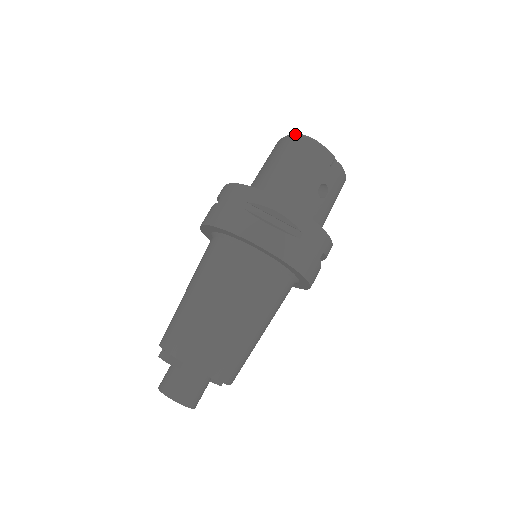
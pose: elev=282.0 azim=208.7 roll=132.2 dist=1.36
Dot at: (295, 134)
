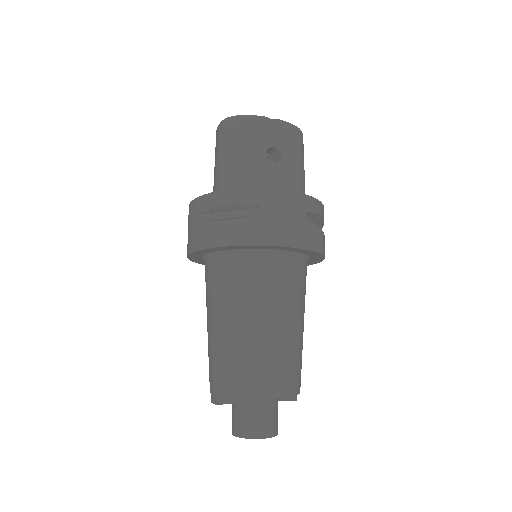
Dot at: occluded
